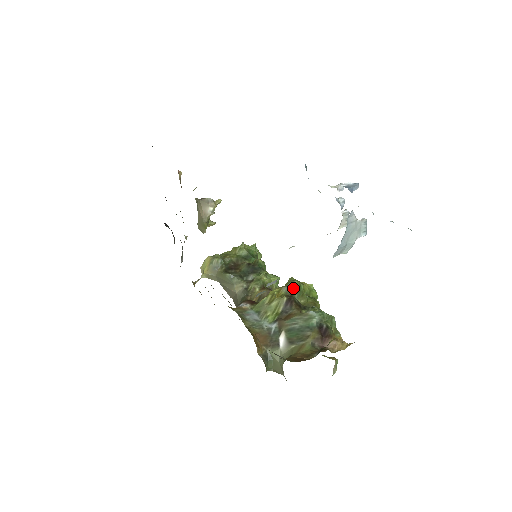
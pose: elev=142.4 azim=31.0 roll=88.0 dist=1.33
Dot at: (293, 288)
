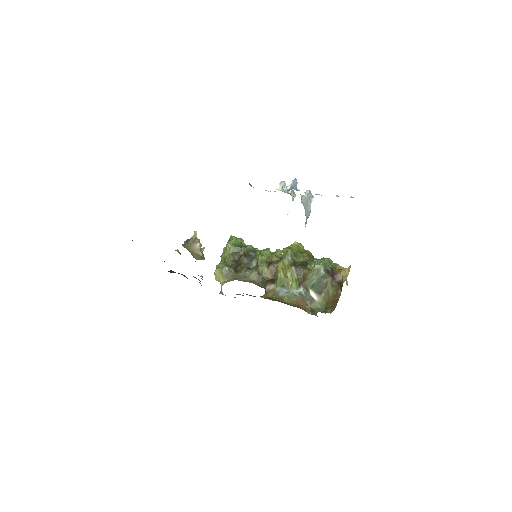
Dot at: (291, 257)
